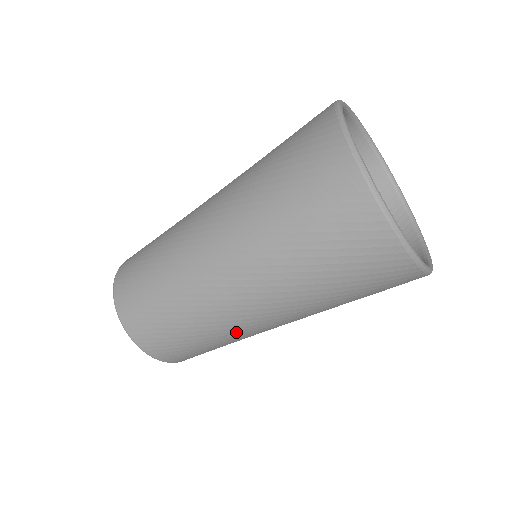
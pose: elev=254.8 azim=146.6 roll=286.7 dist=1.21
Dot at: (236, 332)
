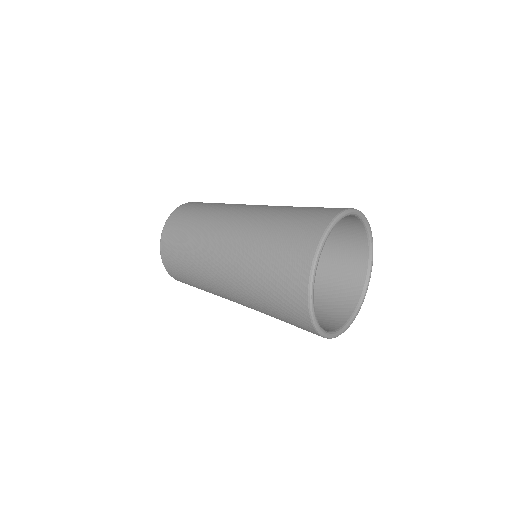
Dot at: (205, 266)
